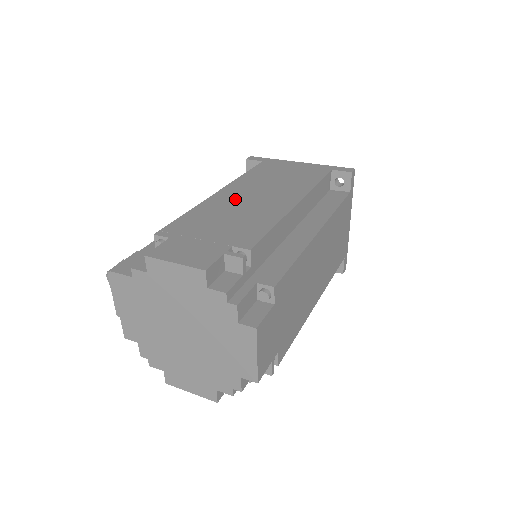
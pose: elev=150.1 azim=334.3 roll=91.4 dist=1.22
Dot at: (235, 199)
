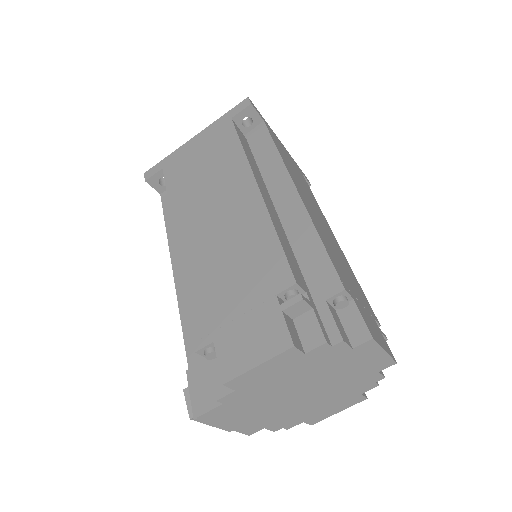
Dot at: (203, 238)
